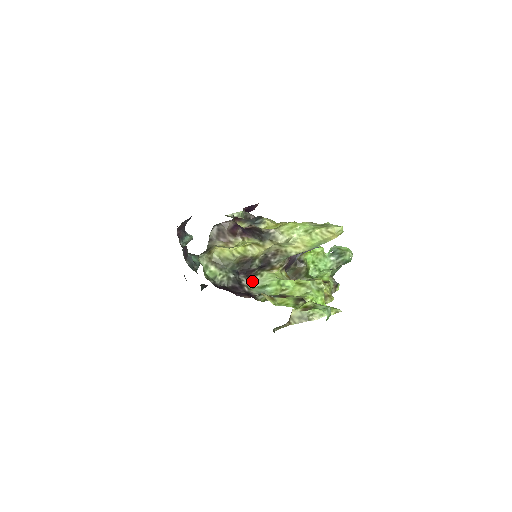
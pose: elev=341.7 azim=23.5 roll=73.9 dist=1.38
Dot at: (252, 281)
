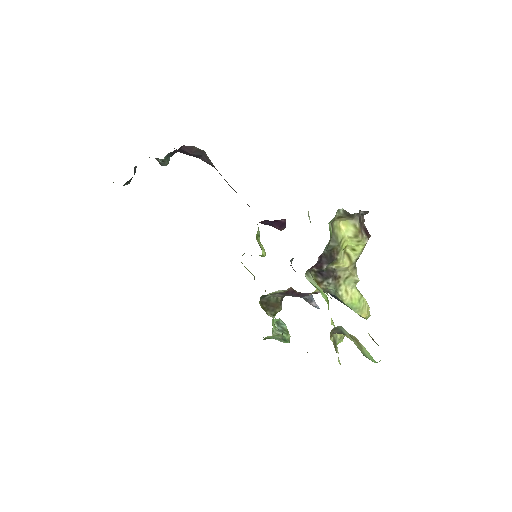
Dot at: (306, 272)
